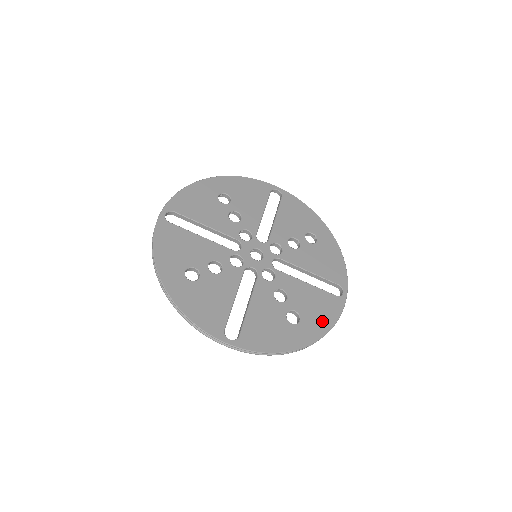
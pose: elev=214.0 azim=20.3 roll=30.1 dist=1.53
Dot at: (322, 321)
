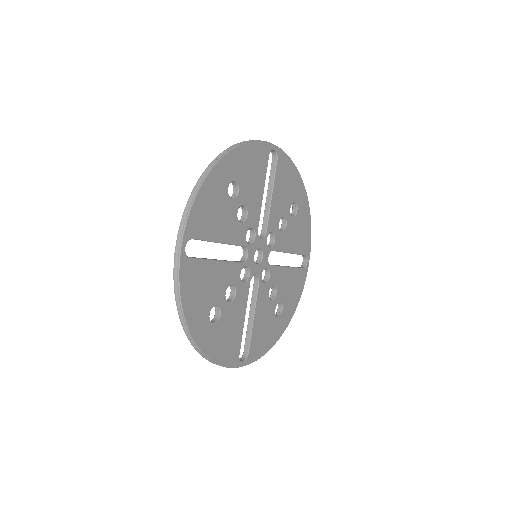
Dot at: (294, 301)
